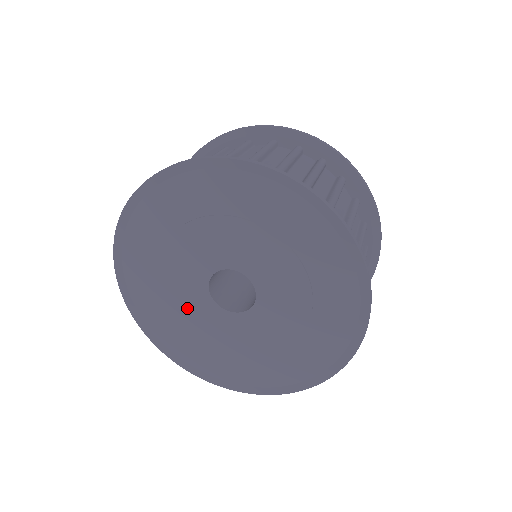
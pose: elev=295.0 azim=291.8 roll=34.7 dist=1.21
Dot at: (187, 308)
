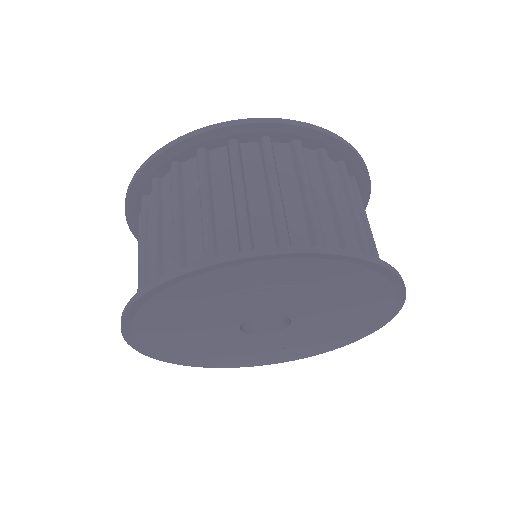
Dot at: (232, 346)
